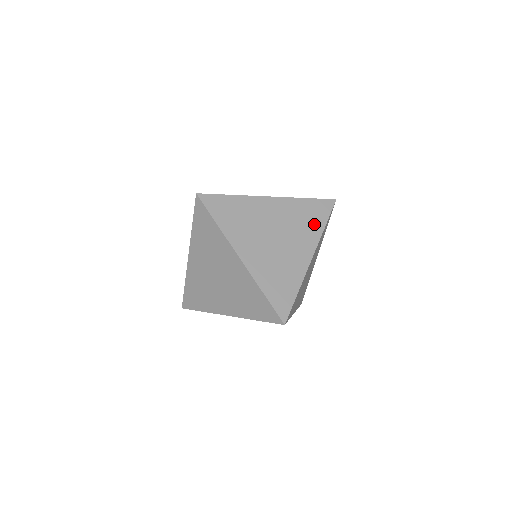
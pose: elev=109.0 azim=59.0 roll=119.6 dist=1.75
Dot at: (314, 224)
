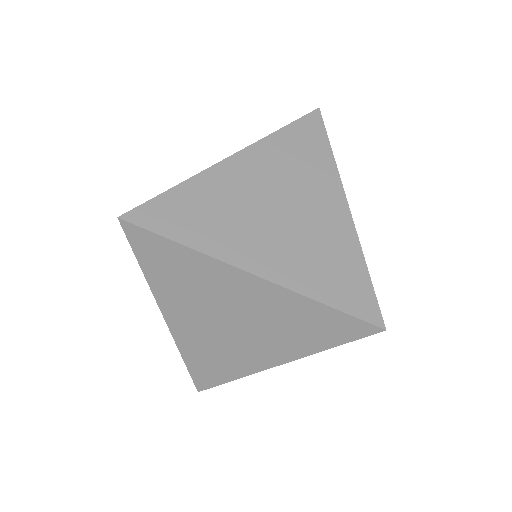
Dot at: (316, 158)
